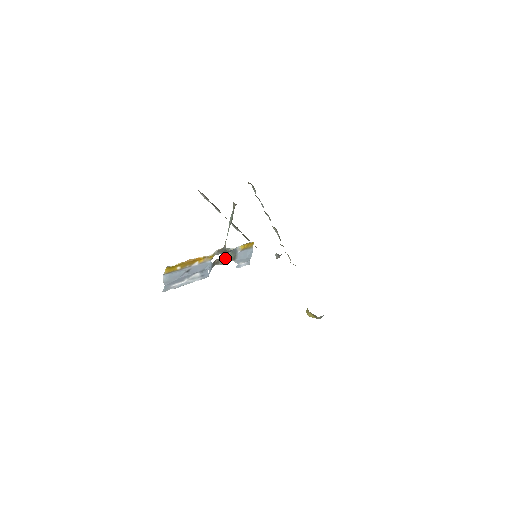
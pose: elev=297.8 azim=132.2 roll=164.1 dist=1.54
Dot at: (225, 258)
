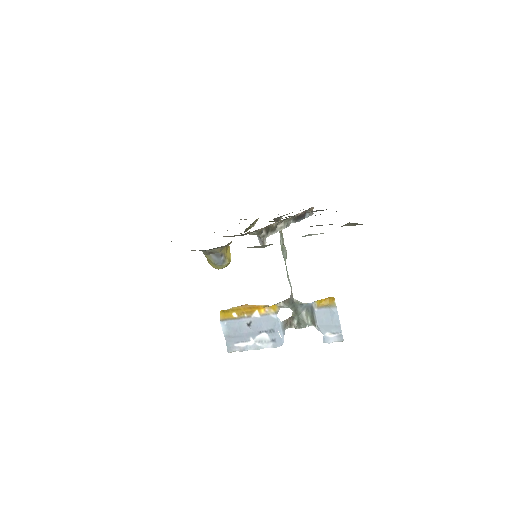
Dot at: (299, 317)
